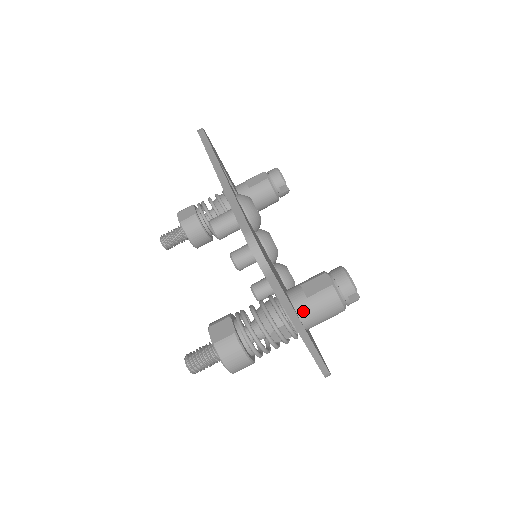
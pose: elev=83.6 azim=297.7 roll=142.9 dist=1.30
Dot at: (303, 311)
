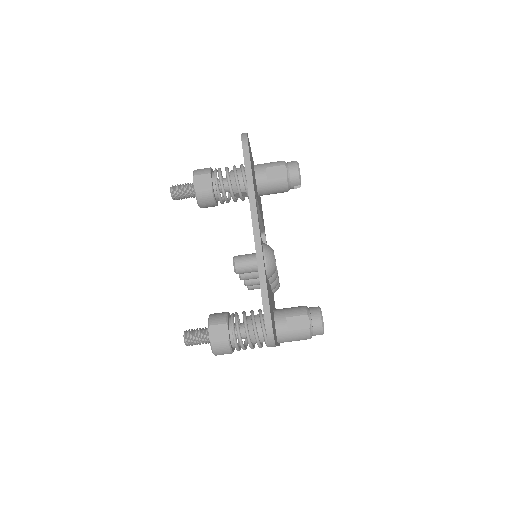
Dot at: (282, 338)
